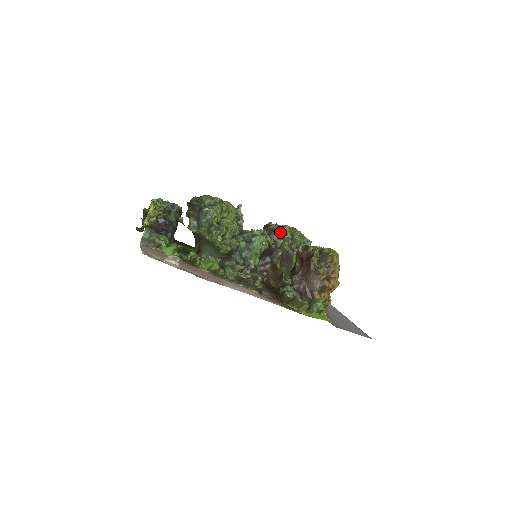
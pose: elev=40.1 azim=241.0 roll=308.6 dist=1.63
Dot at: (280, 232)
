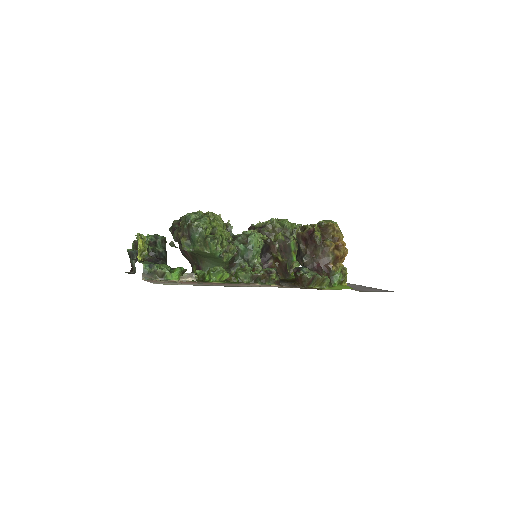
Dot at: (269, 226)
